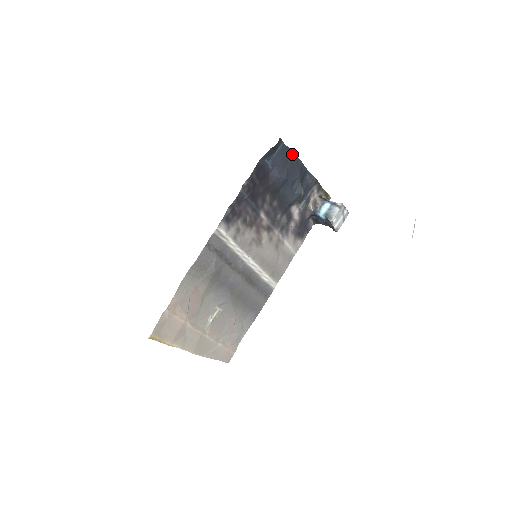
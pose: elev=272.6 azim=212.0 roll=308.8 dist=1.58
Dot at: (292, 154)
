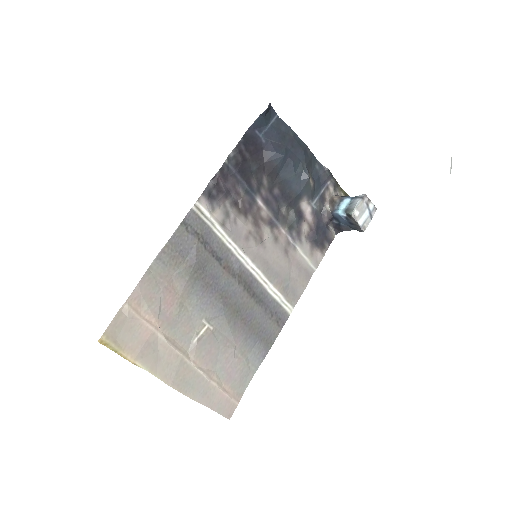
Dot at: (291, 131)
